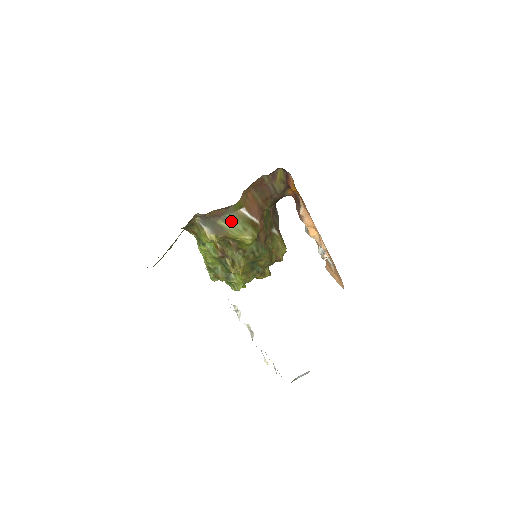
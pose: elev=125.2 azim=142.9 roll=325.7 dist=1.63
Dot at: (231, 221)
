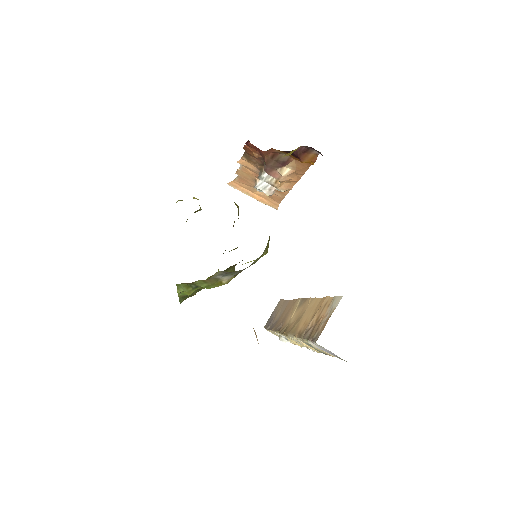
Dot at: occluded
